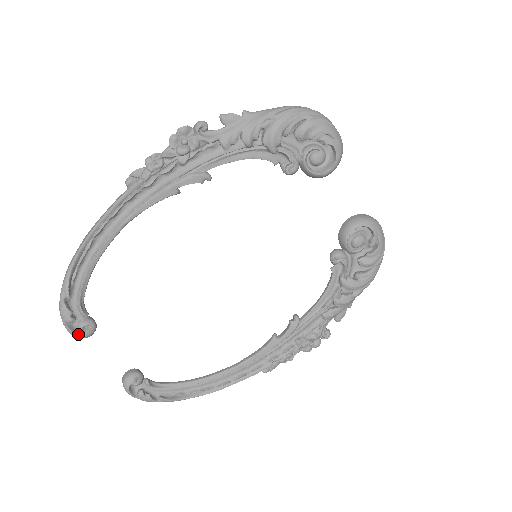
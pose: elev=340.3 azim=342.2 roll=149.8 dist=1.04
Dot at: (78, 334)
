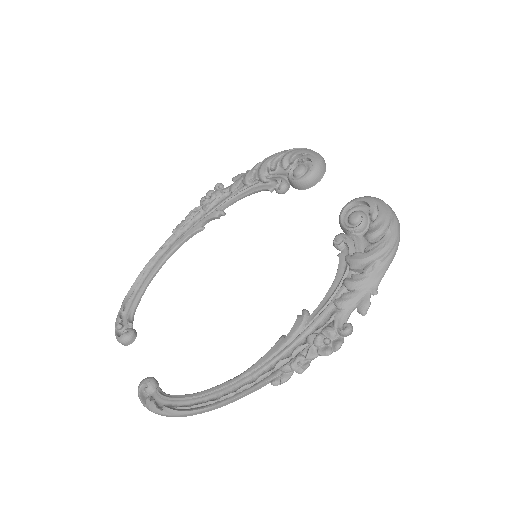
Dot at: (119, 336)
